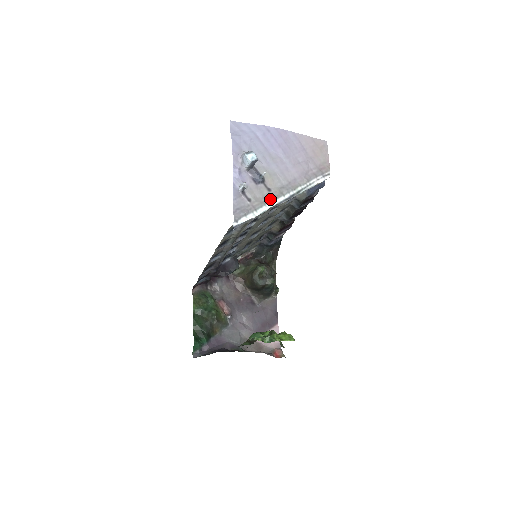
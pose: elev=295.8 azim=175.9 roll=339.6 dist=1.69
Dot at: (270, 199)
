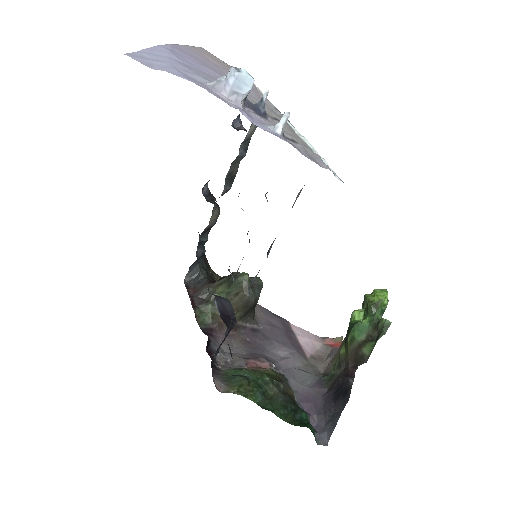
Dot at: (292, 129)
